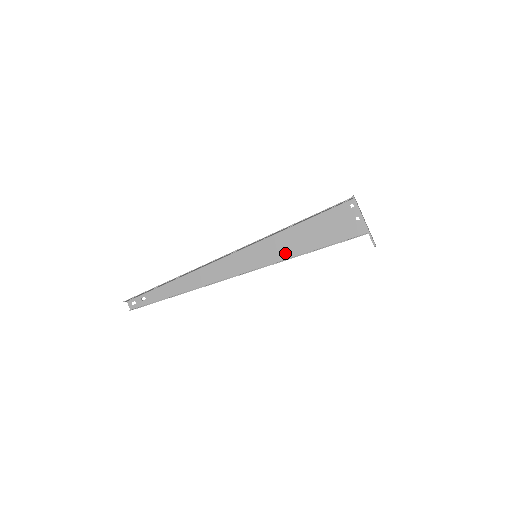
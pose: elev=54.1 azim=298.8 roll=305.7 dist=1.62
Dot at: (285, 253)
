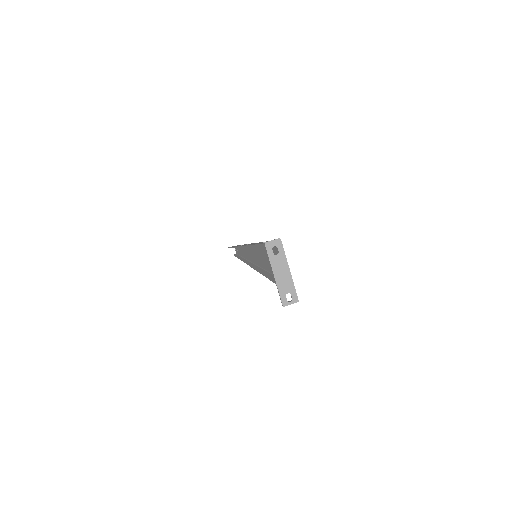
Dot at: (265, 265)
